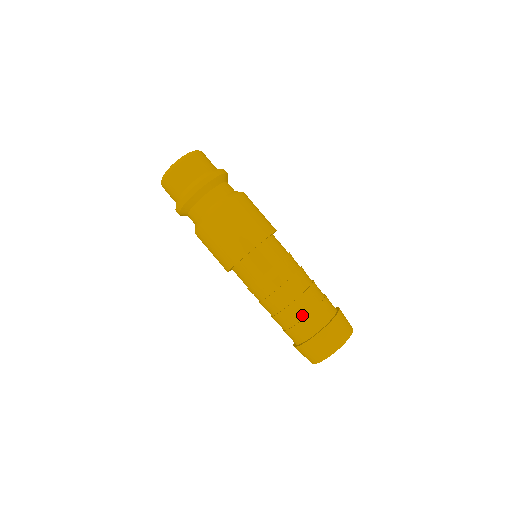
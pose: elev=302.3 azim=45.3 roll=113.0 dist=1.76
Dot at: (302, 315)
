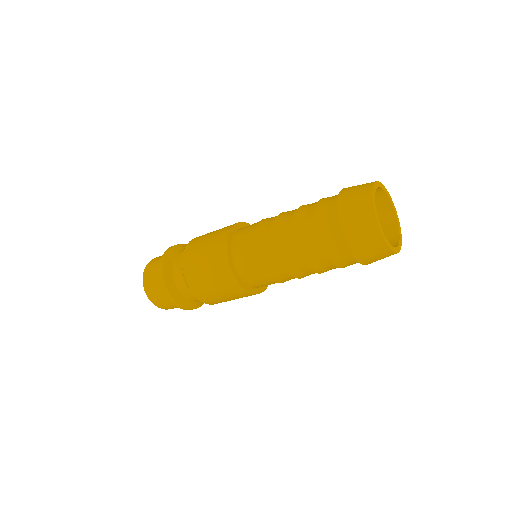
Dot at: (320, 249)
